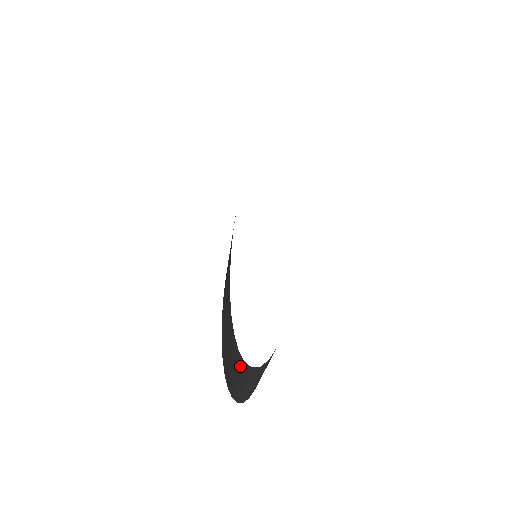
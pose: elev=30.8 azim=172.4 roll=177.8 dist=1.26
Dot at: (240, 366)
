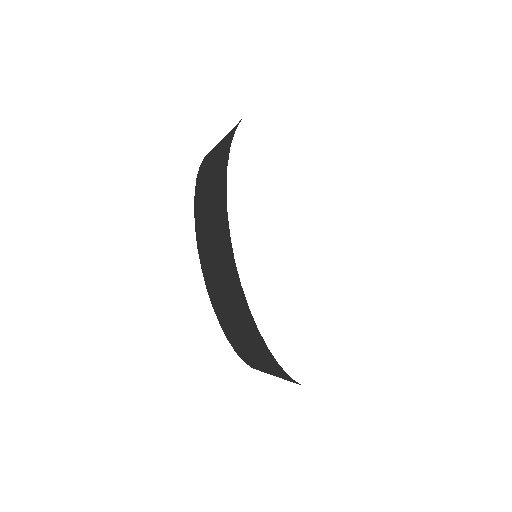
Dot at: (279, 372)
